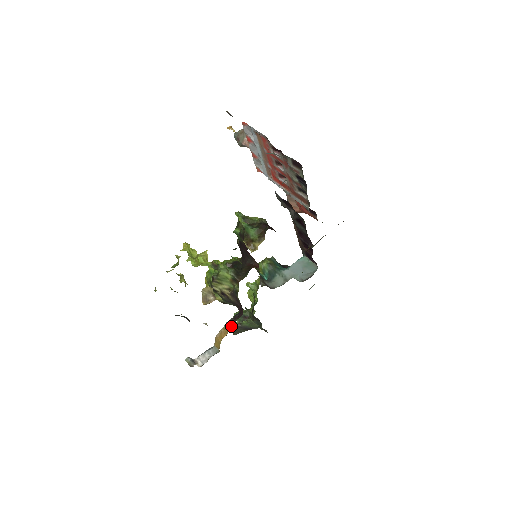
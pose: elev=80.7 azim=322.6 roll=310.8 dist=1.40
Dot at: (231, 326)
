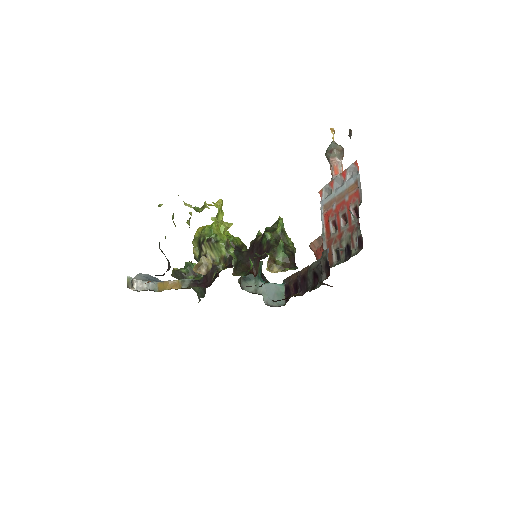
Dot at: (186, 285)
